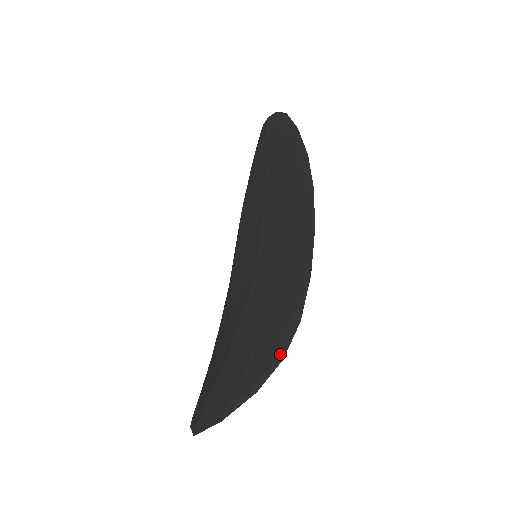
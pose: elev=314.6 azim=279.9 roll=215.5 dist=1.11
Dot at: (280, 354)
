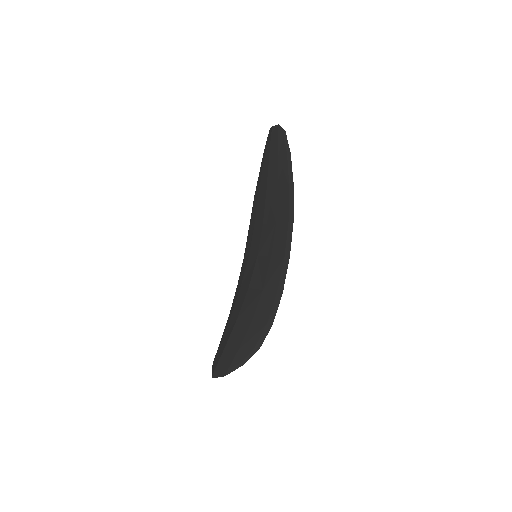
Dot at: (259, 344)
